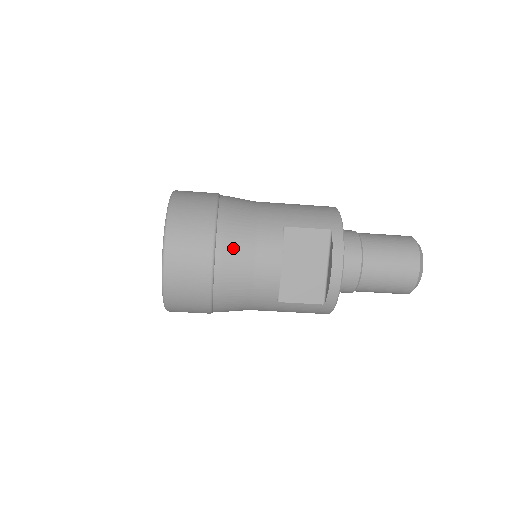
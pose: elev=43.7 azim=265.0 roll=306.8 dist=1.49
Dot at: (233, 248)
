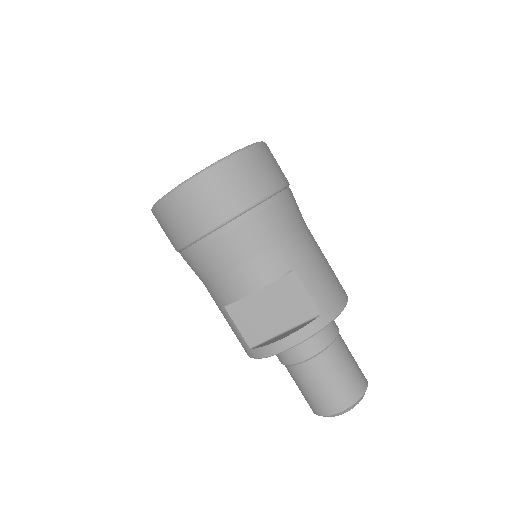
Dot at: (241, 238)
